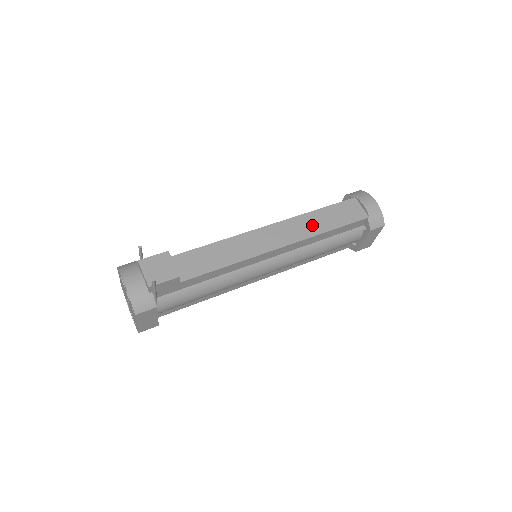
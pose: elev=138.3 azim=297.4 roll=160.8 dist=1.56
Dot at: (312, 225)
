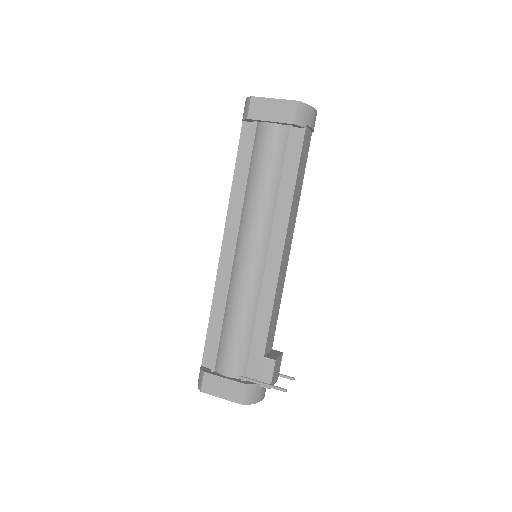
Dot at: (297, 200)
